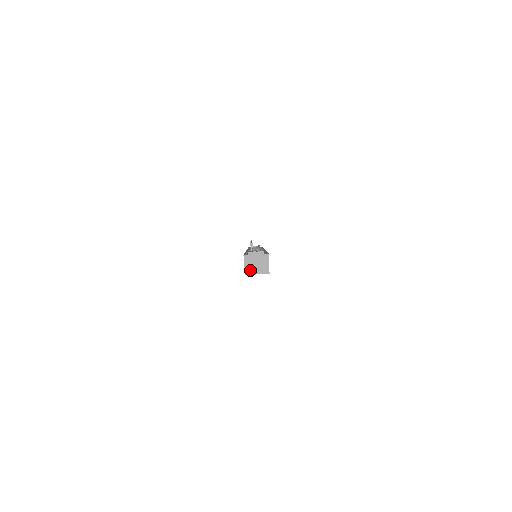
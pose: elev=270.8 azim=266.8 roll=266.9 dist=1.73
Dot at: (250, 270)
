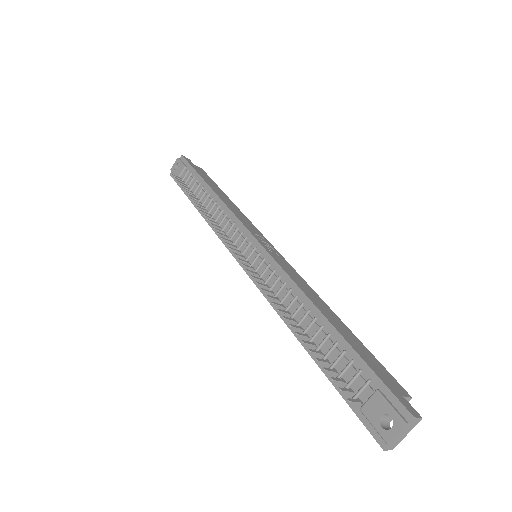
Dot at: occluded
